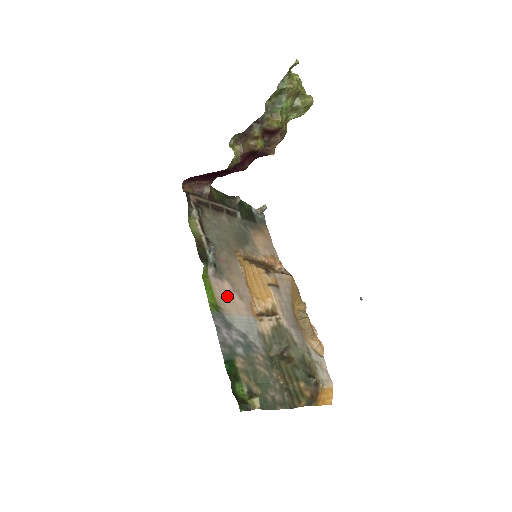
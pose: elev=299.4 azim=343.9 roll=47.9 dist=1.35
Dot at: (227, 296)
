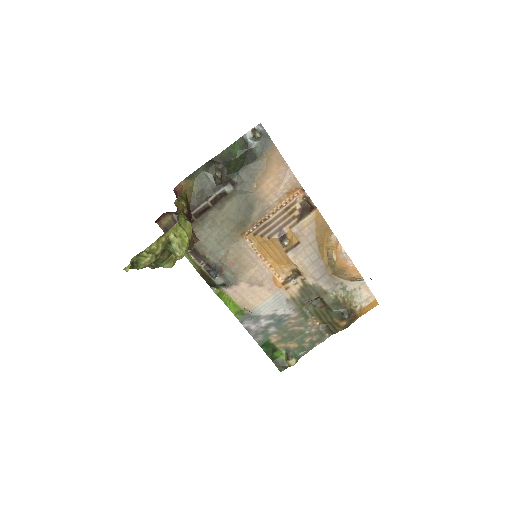
Dot at: (247, 294)
